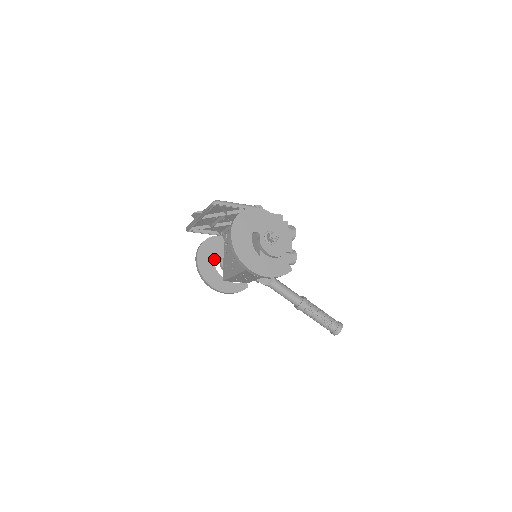
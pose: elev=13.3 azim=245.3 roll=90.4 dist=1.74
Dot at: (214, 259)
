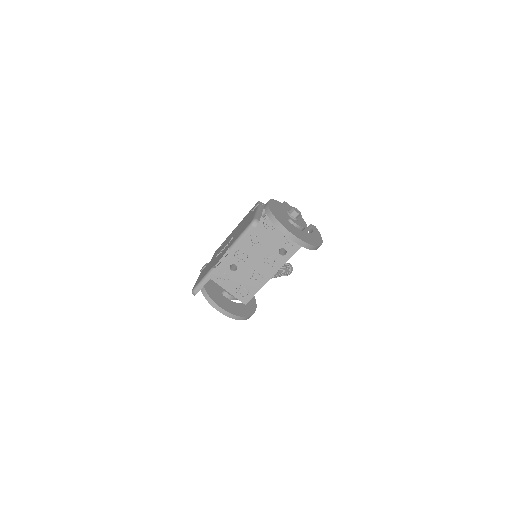
Dot at: (224, 297)
